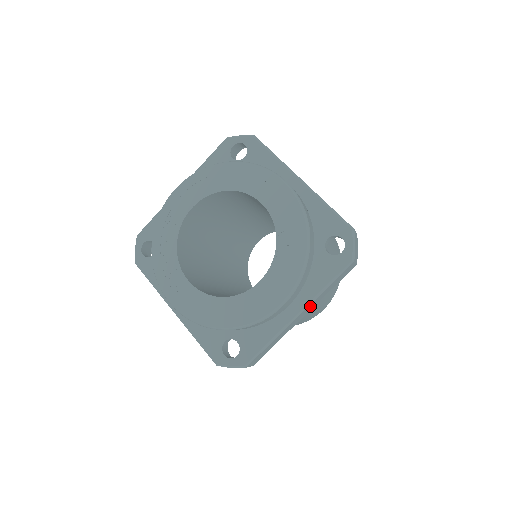
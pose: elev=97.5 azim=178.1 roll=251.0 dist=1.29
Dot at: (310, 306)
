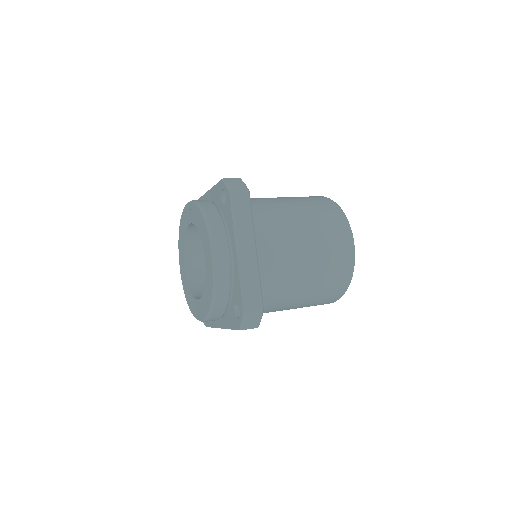
Dot at: occluded
